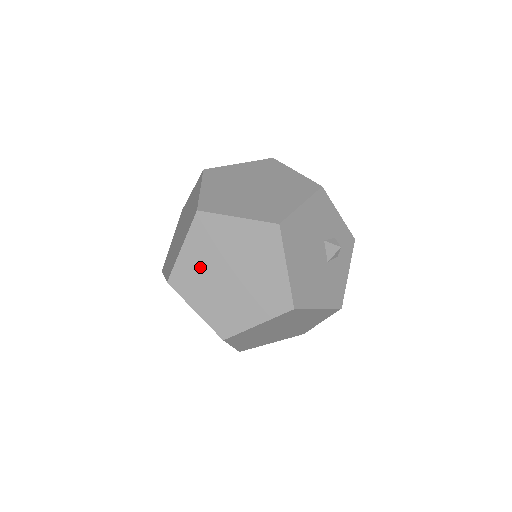
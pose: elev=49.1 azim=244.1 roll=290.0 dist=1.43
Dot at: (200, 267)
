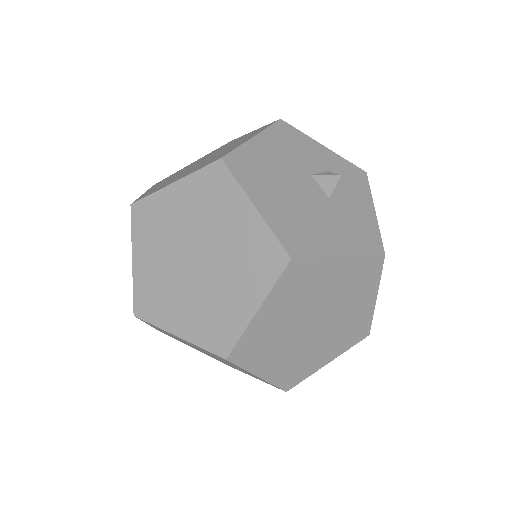
Dot at: (160, 272)
